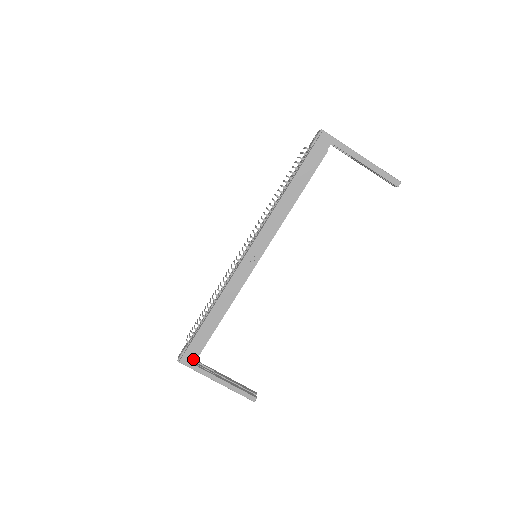
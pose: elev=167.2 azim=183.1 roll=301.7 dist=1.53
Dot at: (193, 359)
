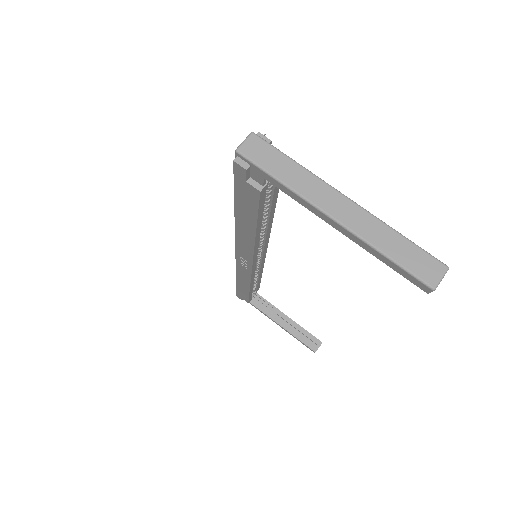
Dot at: occluded
